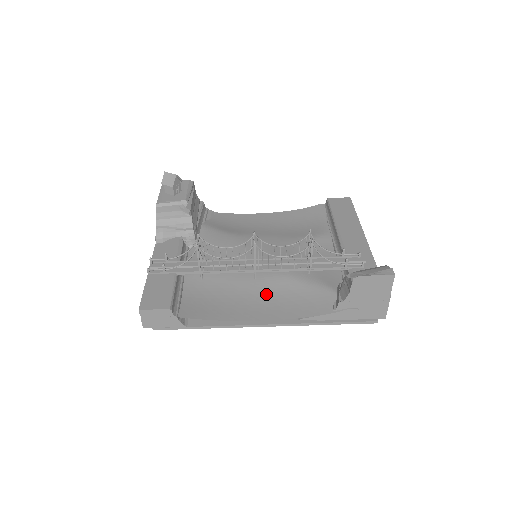
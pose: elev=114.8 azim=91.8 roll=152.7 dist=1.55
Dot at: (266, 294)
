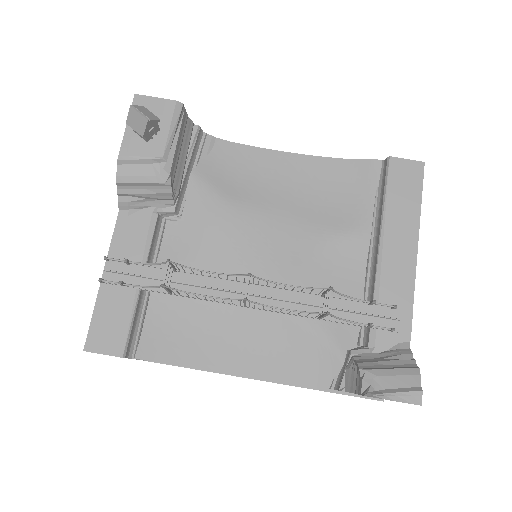
Dot at: (254, 332)
